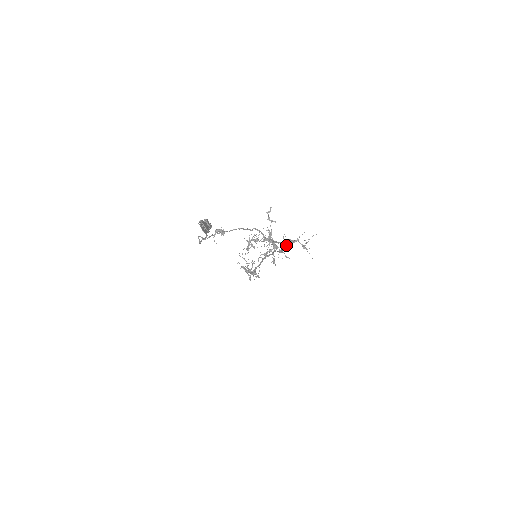
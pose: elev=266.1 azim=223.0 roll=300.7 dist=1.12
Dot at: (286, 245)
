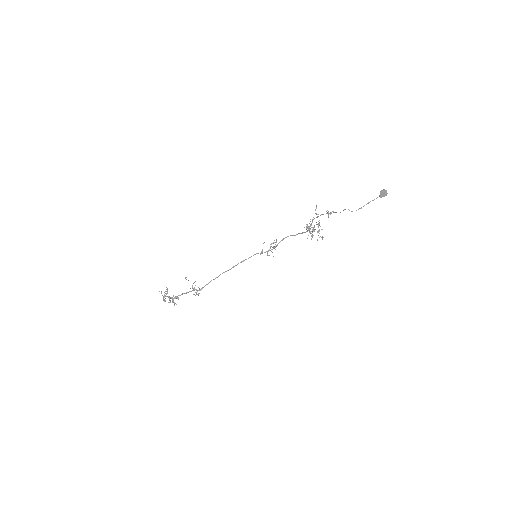
Dot at: (271, 246)
